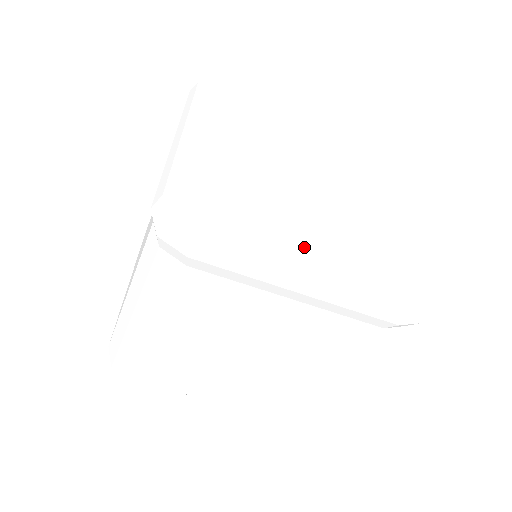
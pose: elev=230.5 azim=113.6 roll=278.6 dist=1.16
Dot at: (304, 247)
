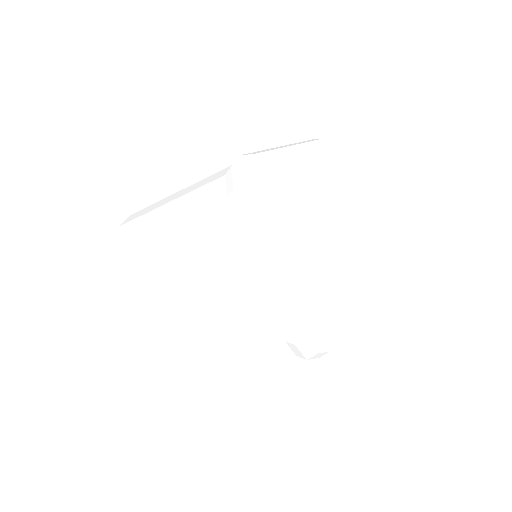
Dot at: (290, 252)
